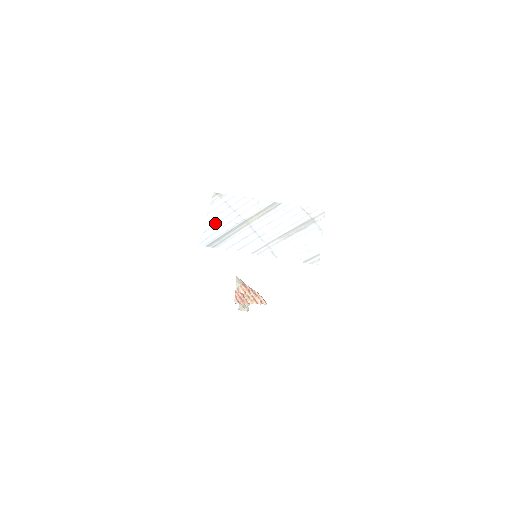
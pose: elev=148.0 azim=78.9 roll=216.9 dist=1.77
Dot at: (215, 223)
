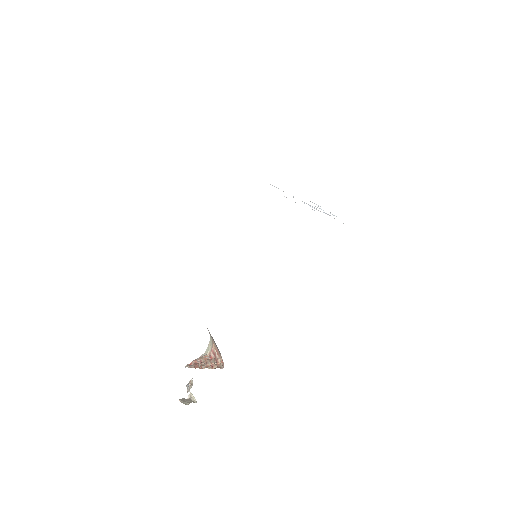
Dot at: occluded
